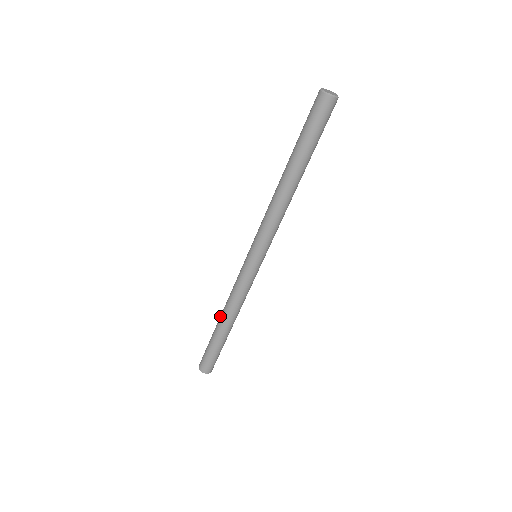
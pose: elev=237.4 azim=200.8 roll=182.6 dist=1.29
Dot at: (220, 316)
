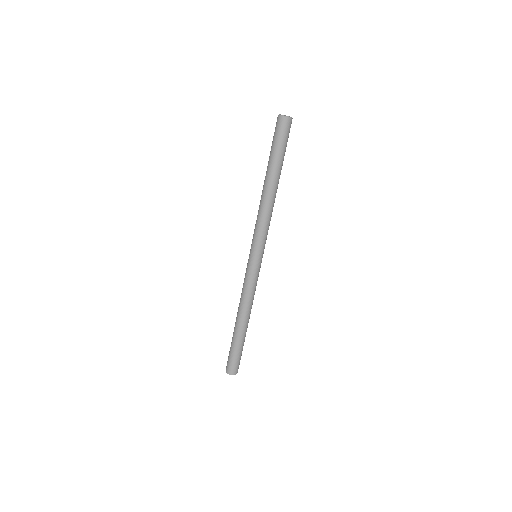
Dot at: (237, 319)
